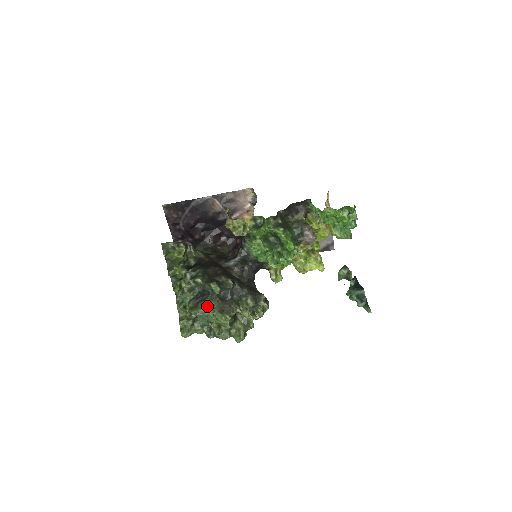
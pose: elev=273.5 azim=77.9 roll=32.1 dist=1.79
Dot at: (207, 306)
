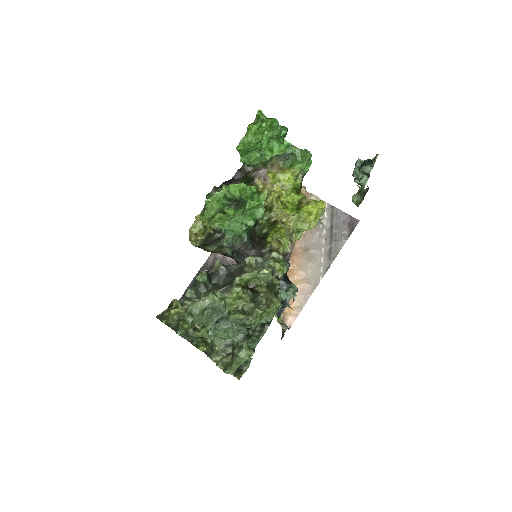
Dot at: (203, 295)
